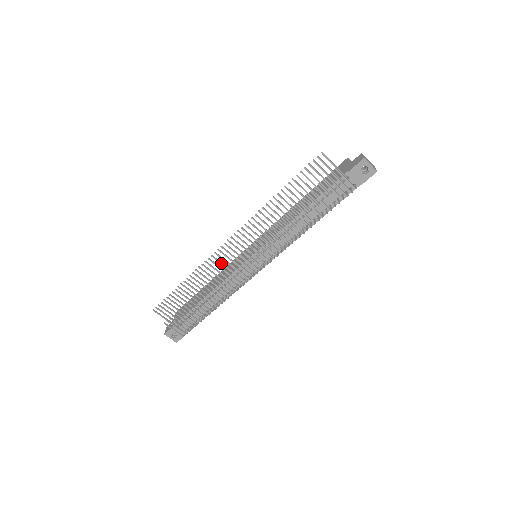
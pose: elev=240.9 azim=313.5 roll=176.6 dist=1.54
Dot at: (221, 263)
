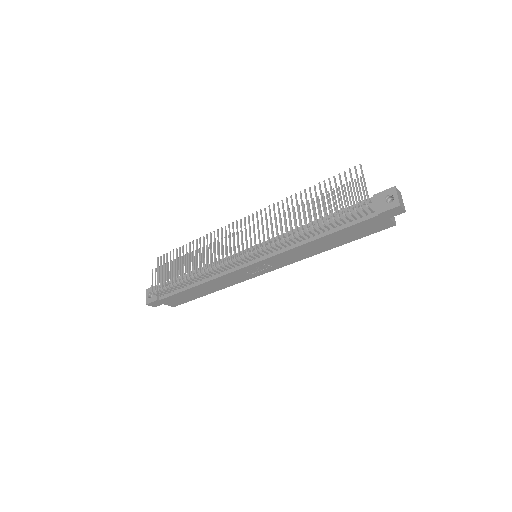
Dot at: (226, 237)
